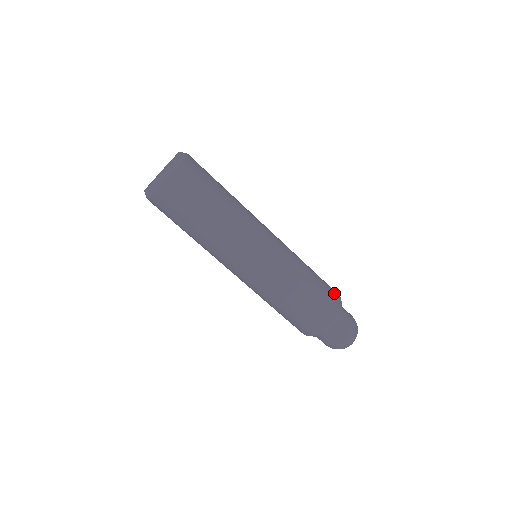
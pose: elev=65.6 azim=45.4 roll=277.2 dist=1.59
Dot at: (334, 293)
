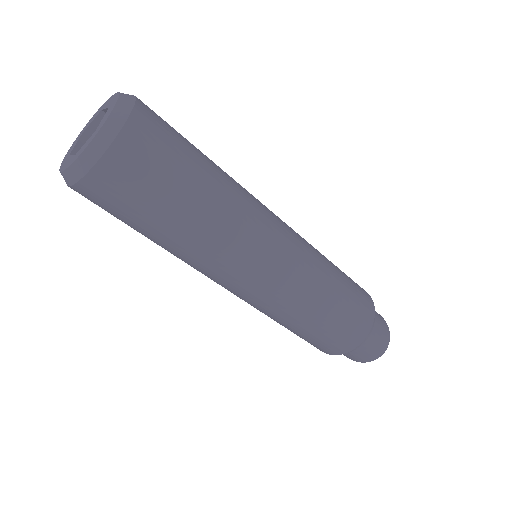
Dot at: (366, 308)
